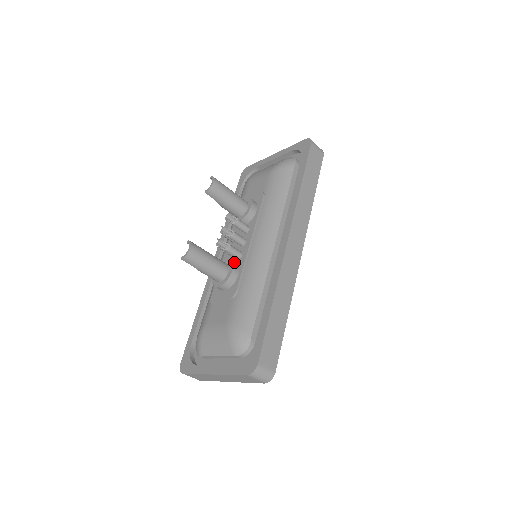
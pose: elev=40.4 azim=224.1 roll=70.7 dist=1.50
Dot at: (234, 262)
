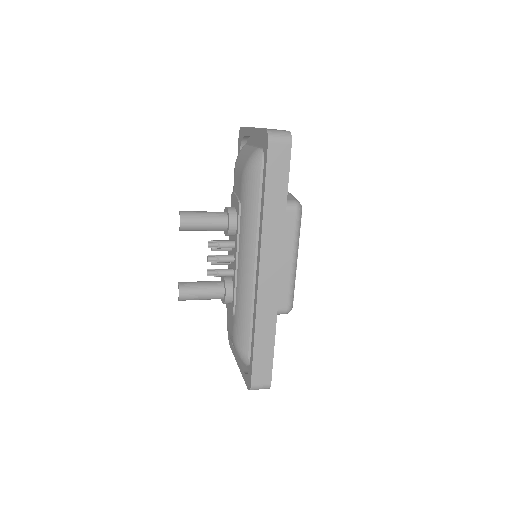
Dot at: (228, 281)
